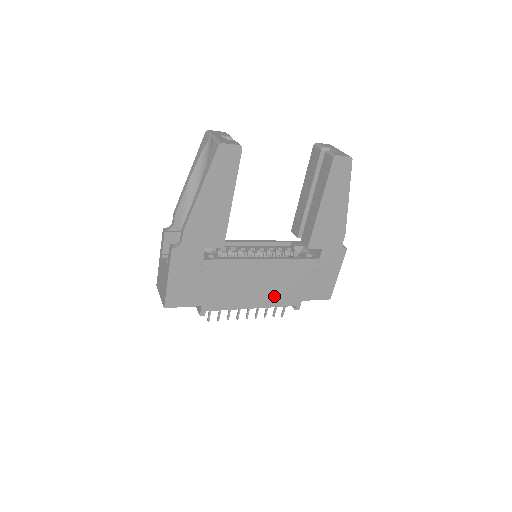
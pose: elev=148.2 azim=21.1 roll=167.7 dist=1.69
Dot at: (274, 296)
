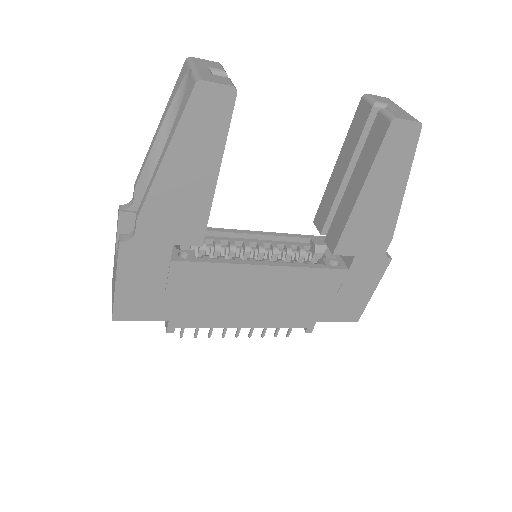
Dot at: (277, 314)
